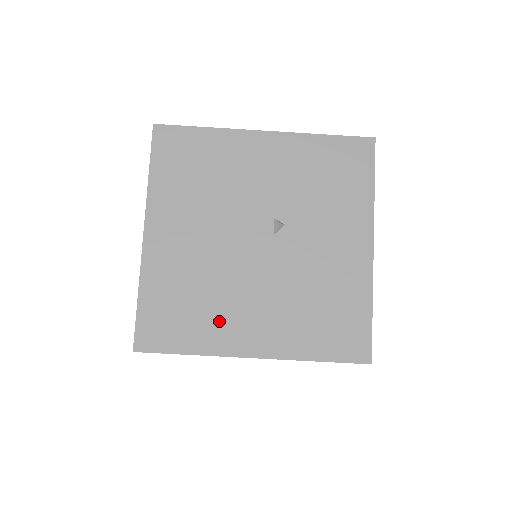
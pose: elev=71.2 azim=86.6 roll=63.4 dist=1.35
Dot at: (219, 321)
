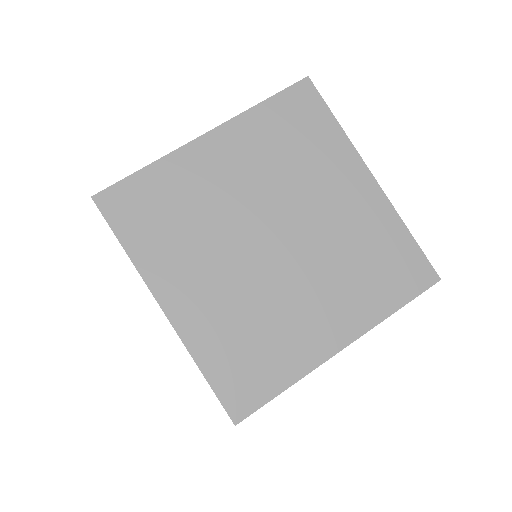
Dot at: occluded
